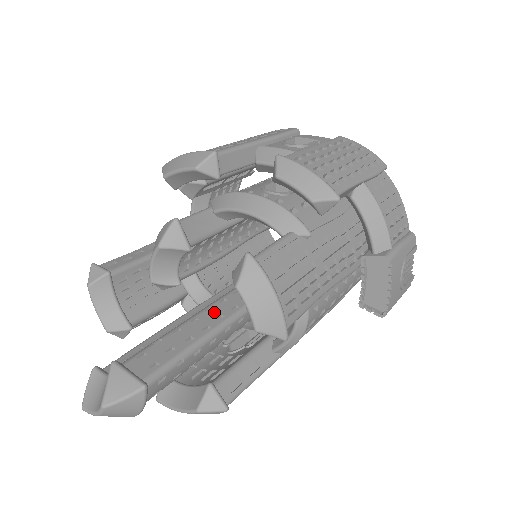
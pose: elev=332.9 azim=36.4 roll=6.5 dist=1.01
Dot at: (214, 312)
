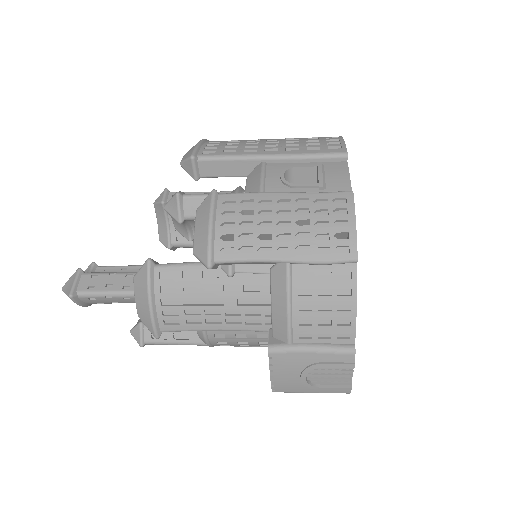
Dot at: occluded
